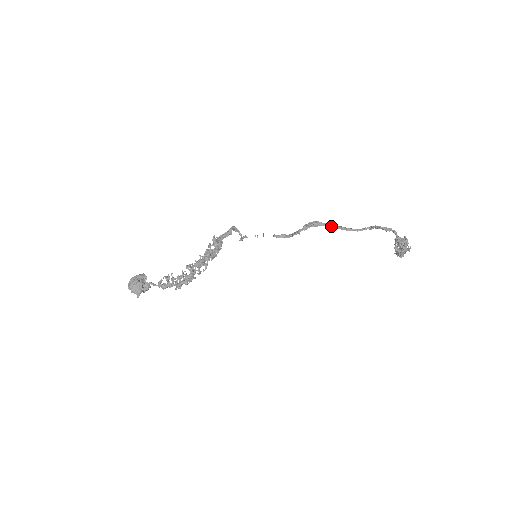
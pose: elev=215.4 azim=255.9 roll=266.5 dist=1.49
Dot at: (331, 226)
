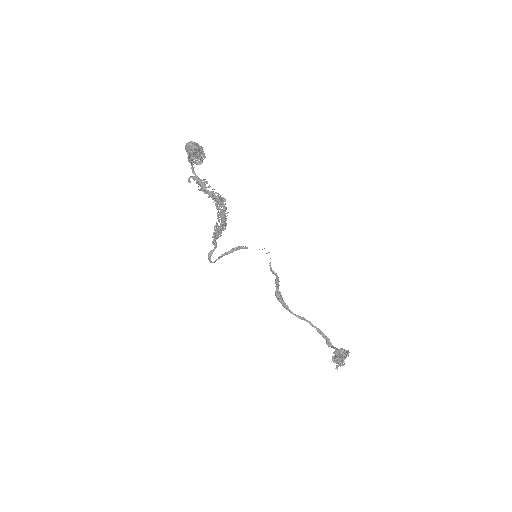
Dot at: occluded
